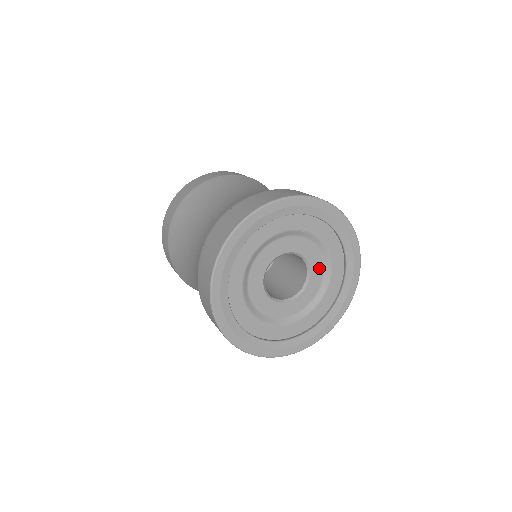
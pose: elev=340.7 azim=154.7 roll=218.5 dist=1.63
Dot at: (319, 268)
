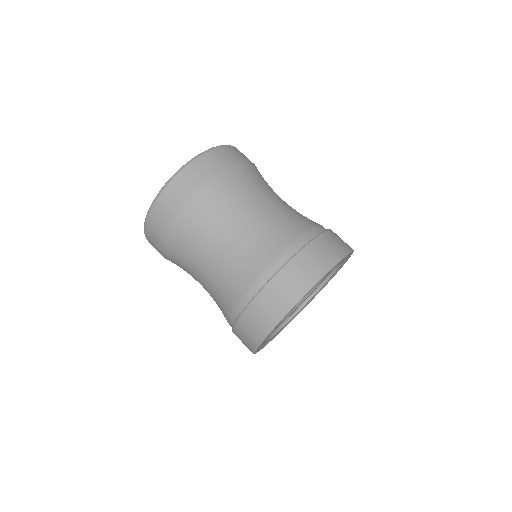
Dot at: occluded
